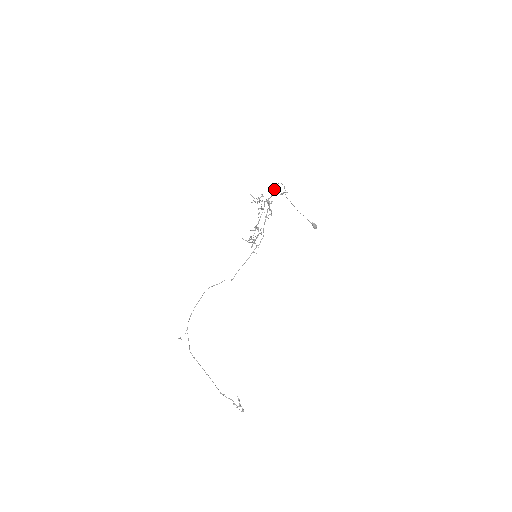
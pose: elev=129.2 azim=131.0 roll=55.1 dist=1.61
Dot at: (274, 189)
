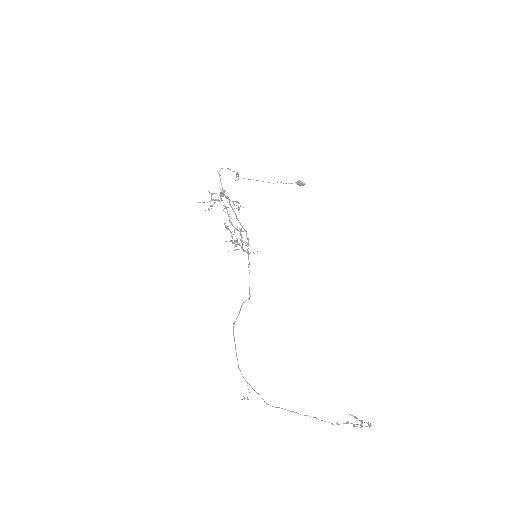
Dot at: (220, 179)
